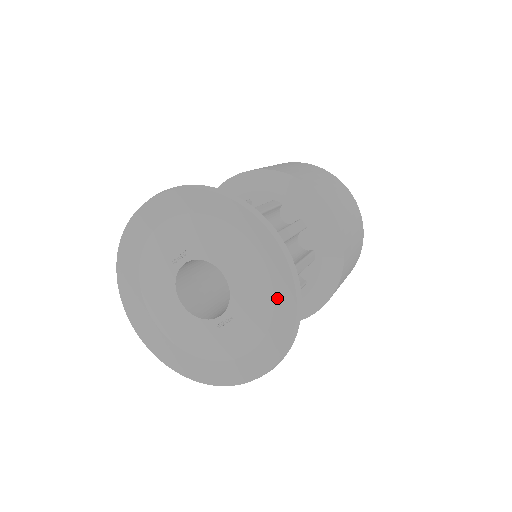
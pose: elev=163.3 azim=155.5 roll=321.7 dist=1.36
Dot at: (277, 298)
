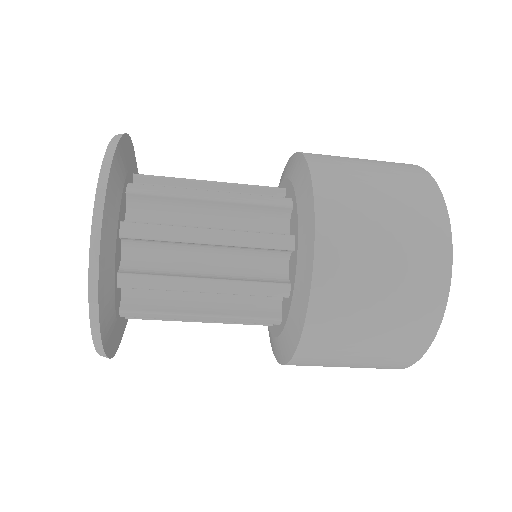
Dot at: occluded
